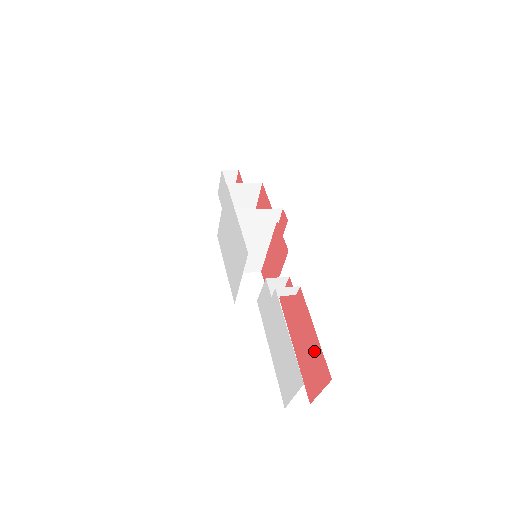
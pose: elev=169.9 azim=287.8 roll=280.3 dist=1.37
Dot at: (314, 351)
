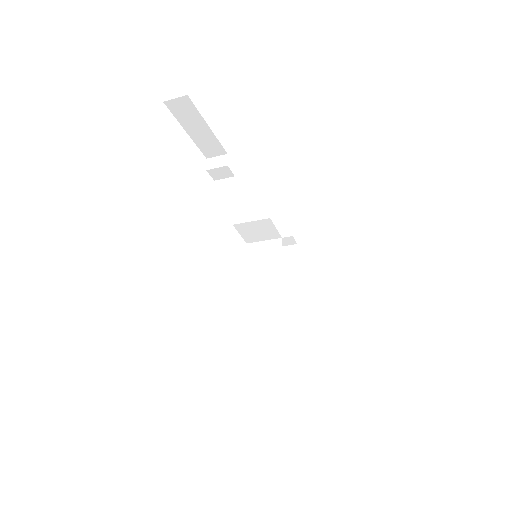
Dot at: occluded
